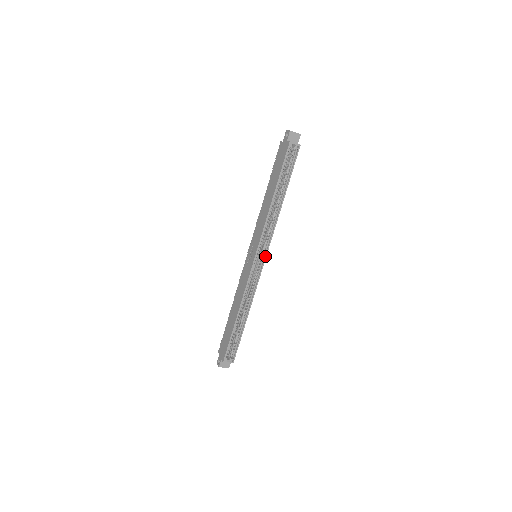
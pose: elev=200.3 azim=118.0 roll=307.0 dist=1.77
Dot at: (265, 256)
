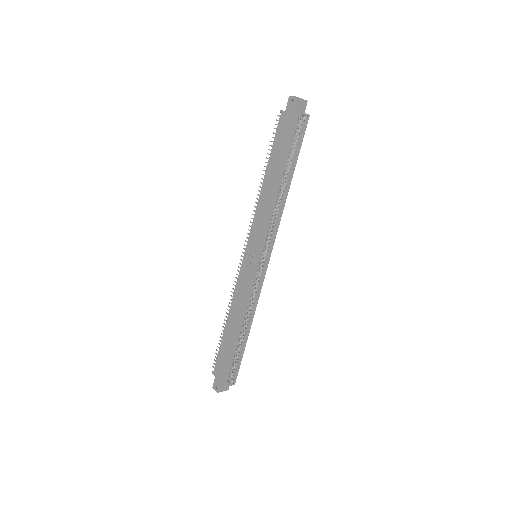
Dot at: (269, 256)
